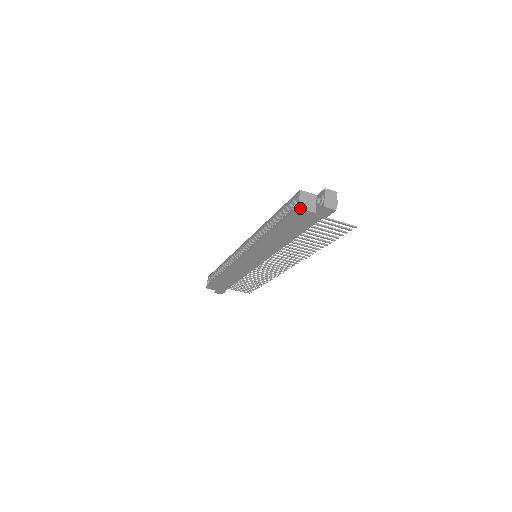
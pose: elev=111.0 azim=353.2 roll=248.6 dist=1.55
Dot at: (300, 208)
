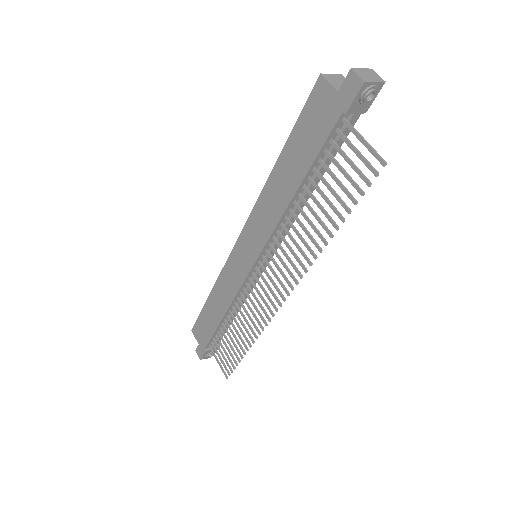
Dot at: (322, 75)
